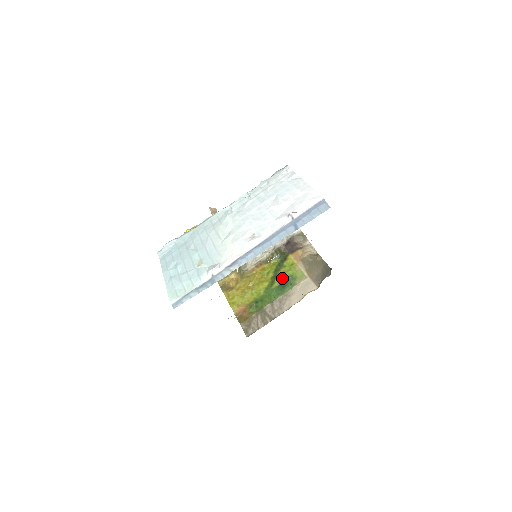
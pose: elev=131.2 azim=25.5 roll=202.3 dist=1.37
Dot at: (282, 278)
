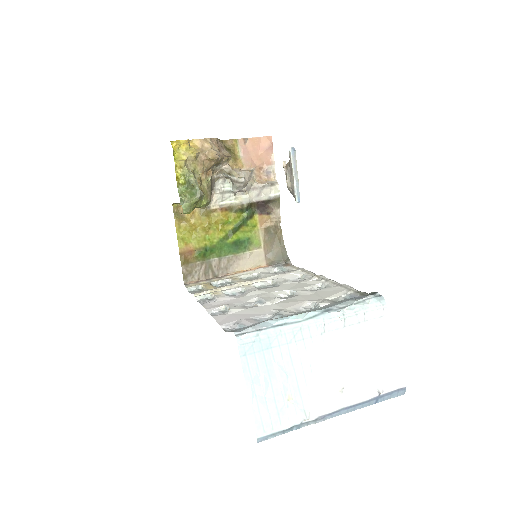
Dot at: (240, 237)
